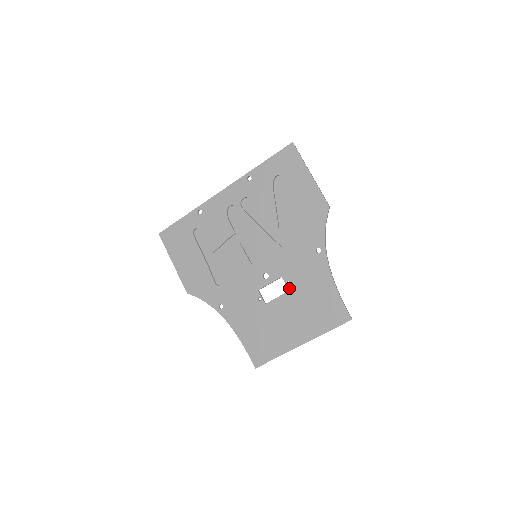
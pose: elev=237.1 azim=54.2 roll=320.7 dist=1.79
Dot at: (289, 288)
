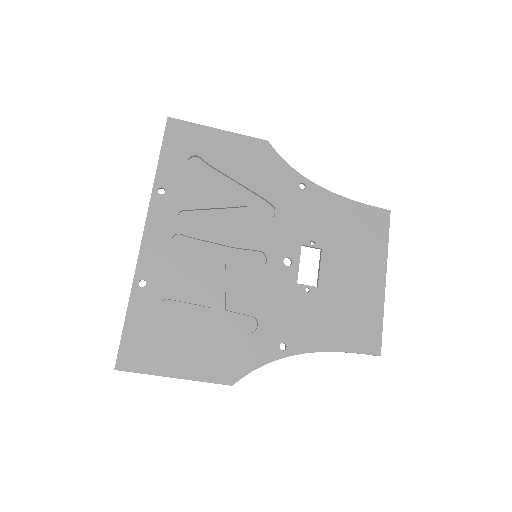
Dot at: (319, 246)
